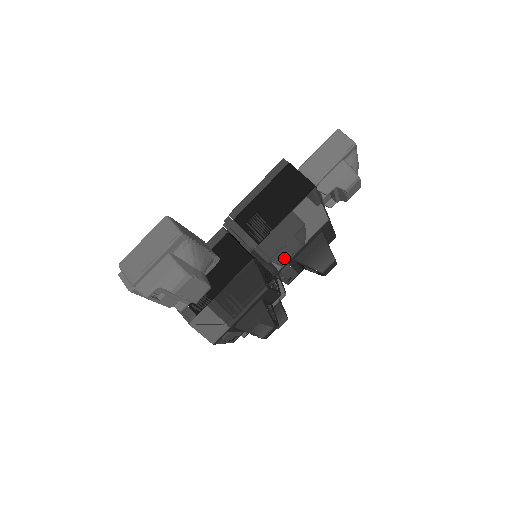
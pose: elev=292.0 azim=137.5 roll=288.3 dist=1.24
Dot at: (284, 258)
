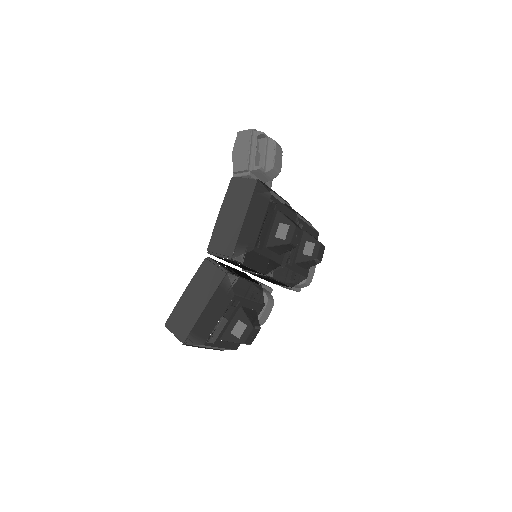
Dot at: (302, 219)
